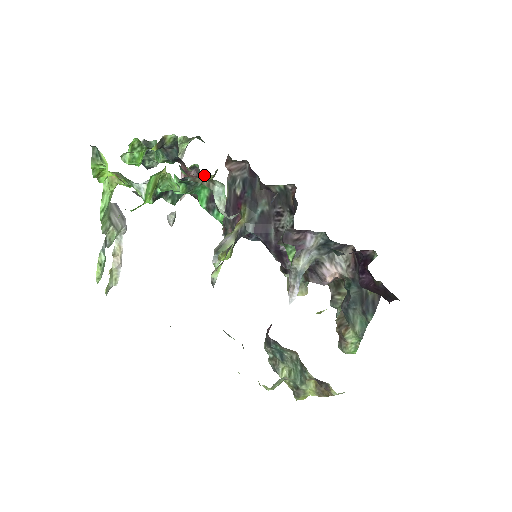
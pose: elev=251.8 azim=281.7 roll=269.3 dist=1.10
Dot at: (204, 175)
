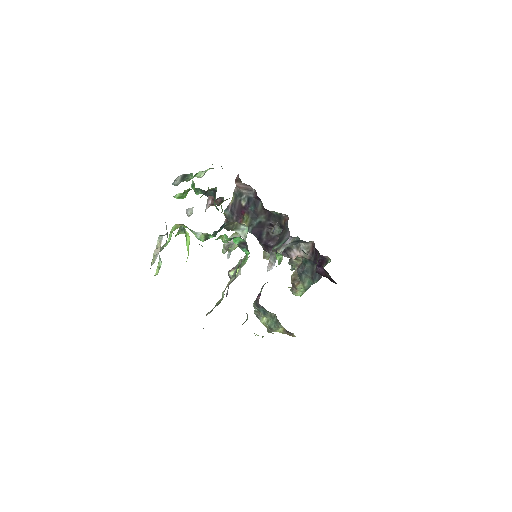
Dot at: (225, 200)
